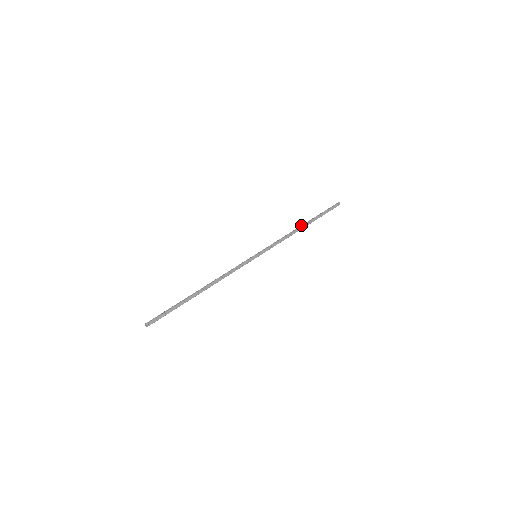
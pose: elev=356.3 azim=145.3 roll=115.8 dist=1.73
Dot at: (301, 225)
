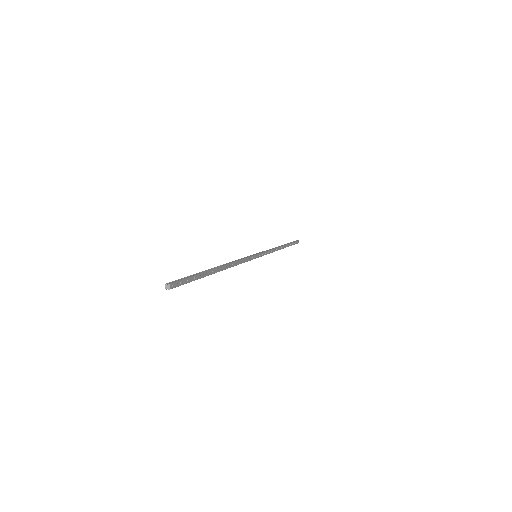
Dot at: occluded
